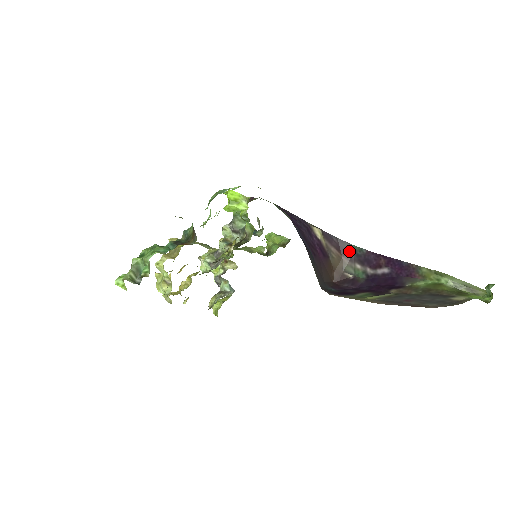
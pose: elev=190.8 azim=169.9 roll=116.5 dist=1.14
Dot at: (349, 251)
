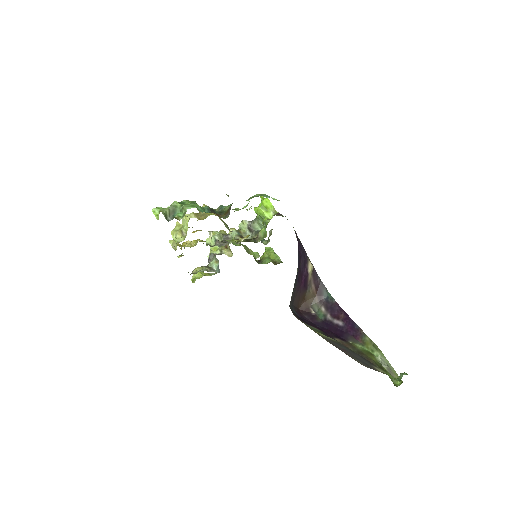
Dot at: (323, 294)
